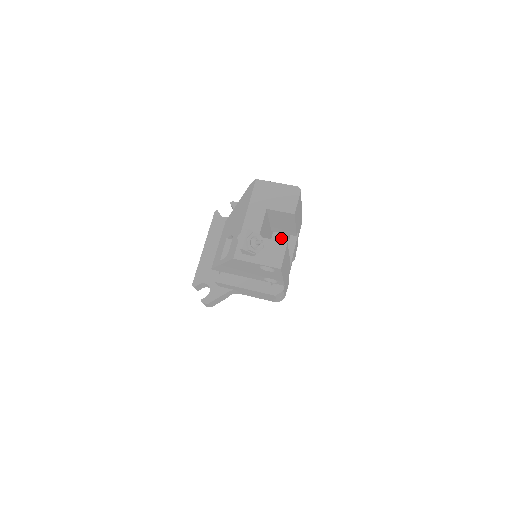
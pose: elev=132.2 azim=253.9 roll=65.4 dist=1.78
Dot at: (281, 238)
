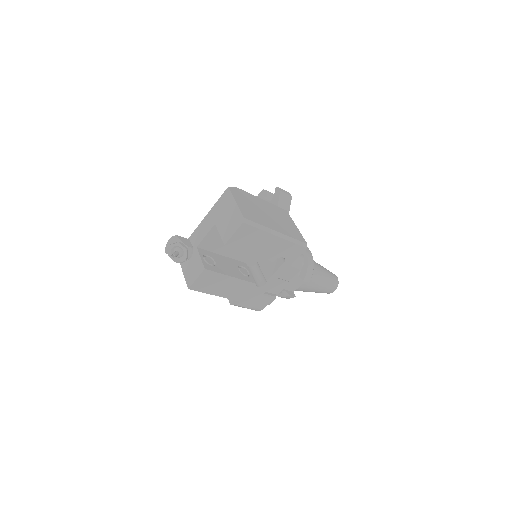
Dot at: occluded
